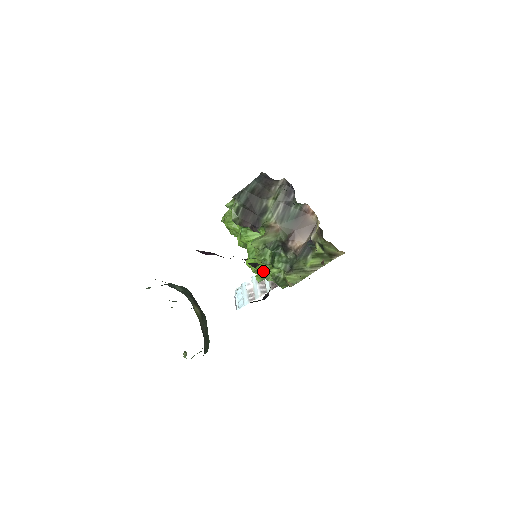
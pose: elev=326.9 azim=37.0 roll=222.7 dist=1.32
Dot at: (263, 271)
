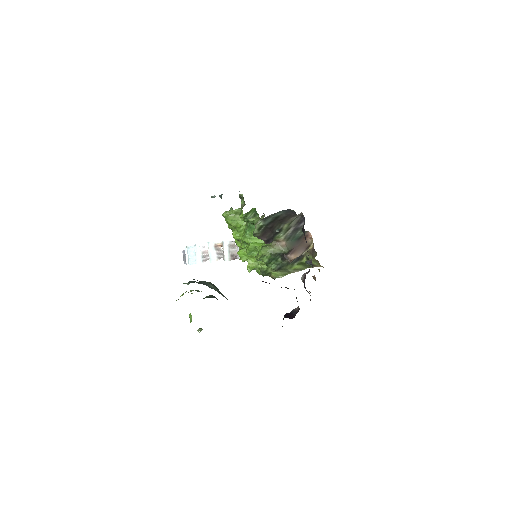
Dot at: (253, 264)
